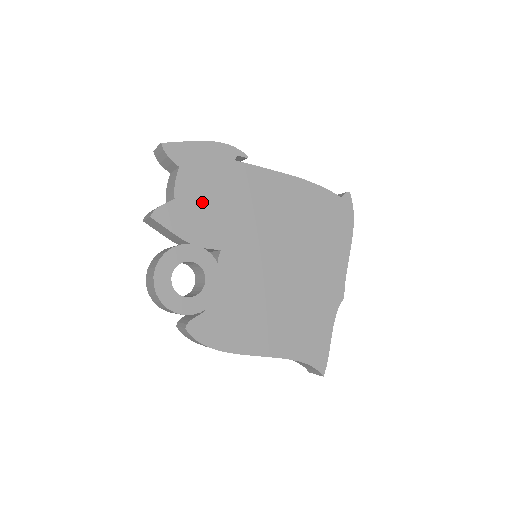
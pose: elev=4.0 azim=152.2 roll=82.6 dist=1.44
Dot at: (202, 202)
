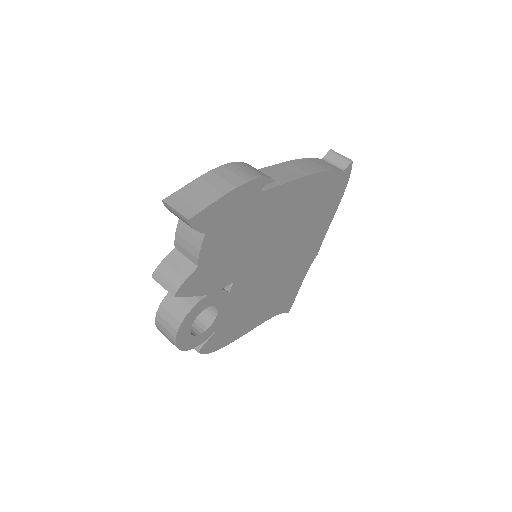
Dot at: (223, 253)
